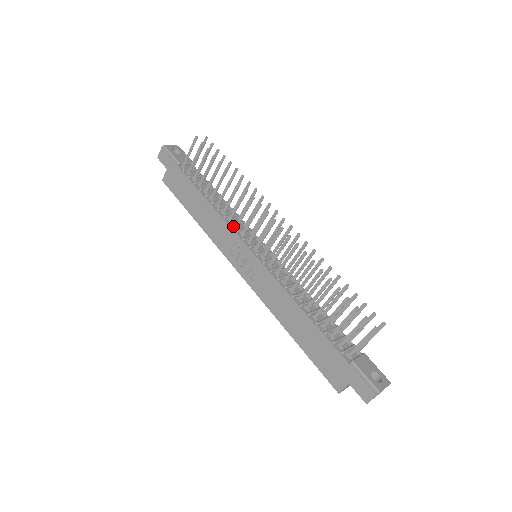
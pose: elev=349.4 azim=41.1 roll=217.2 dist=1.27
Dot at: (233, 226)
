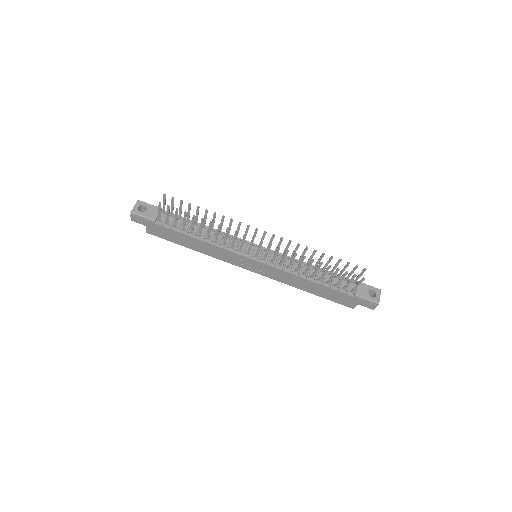
Dot at: (229, 248)
